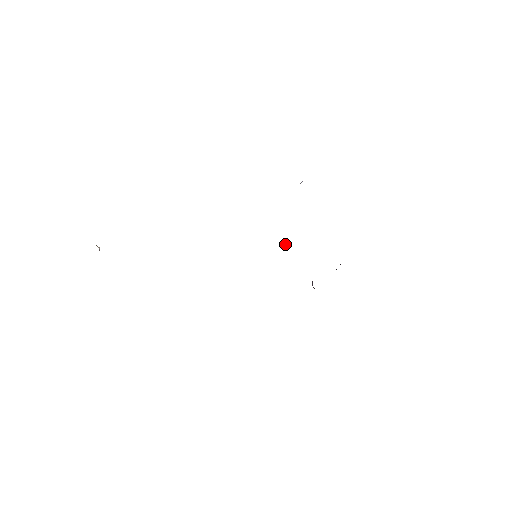
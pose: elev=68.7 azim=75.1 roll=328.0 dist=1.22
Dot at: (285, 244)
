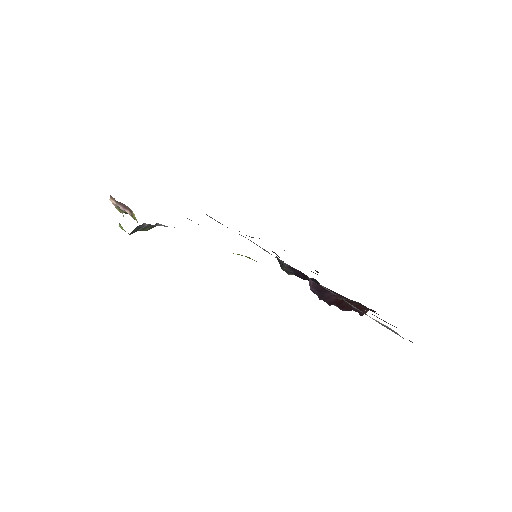
Dot at: occluded
